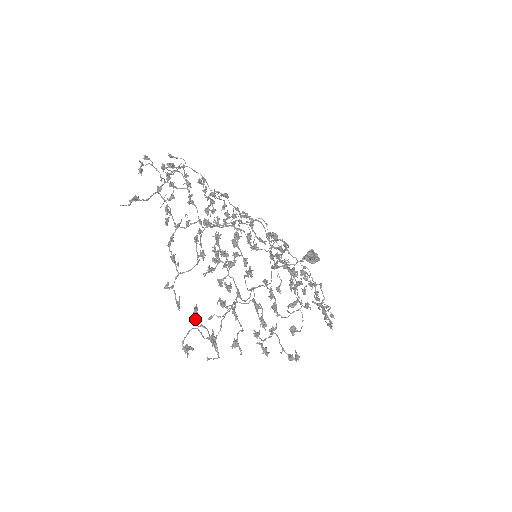
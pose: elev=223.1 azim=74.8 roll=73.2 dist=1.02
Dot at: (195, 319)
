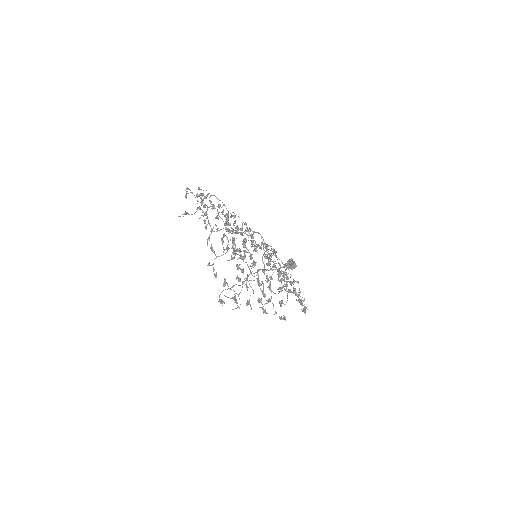
Dot at: (225, 285)
